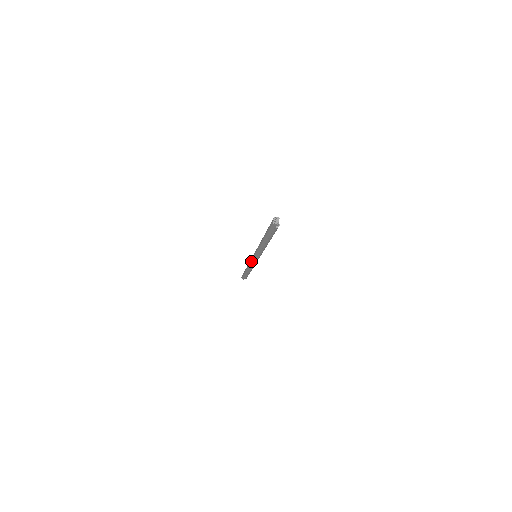
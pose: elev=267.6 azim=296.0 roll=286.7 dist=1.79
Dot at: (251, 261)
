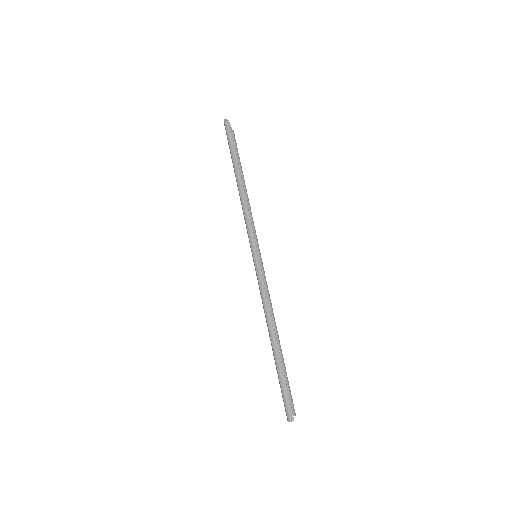
Dot at: (258, 278)
